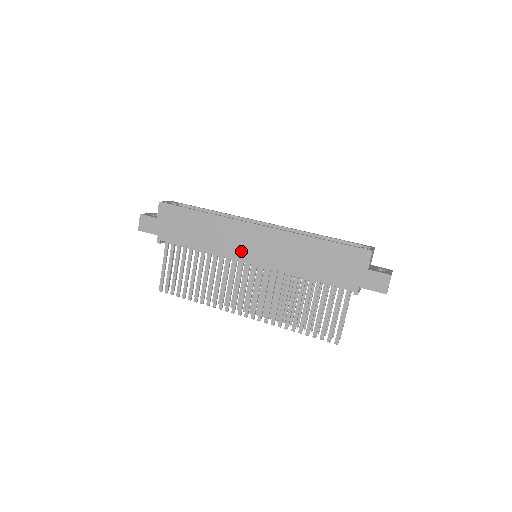
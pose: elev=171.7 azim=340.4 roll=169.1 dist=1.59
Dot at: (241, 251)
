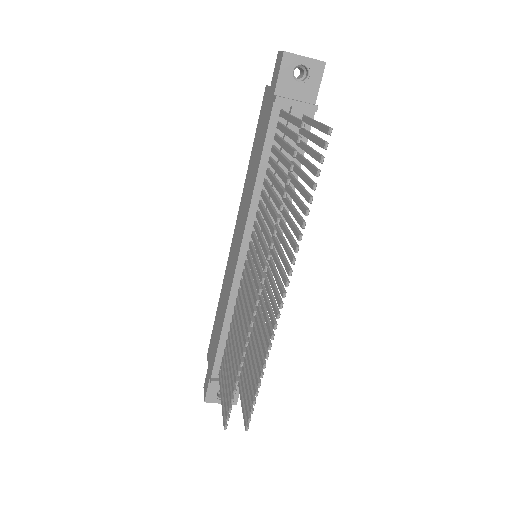
Dot at: (233, 266)
